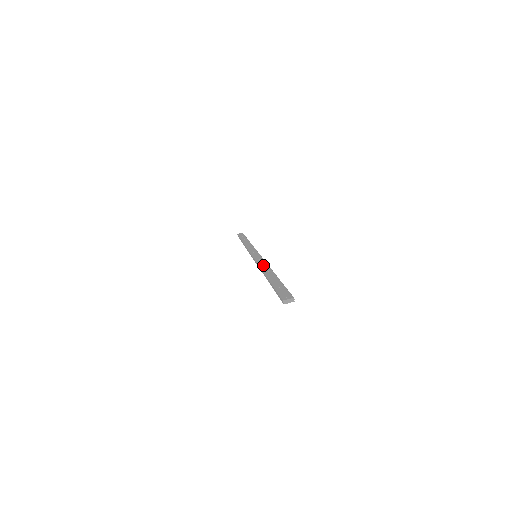
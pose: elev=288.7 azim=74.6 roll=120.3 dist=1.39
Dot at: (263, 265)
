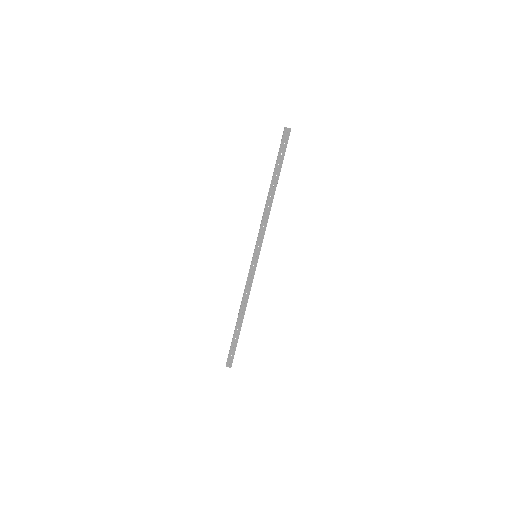
Dot at: (246, 295)
